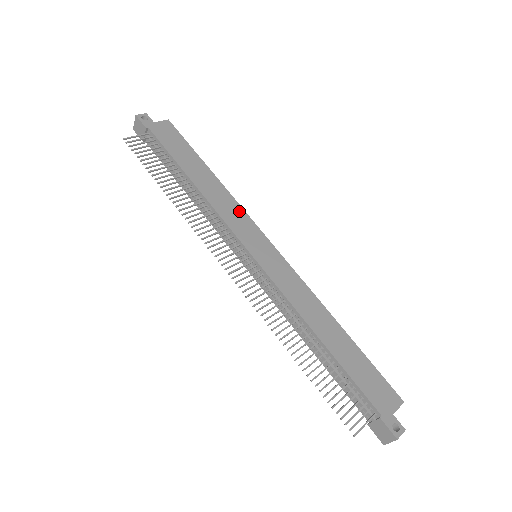
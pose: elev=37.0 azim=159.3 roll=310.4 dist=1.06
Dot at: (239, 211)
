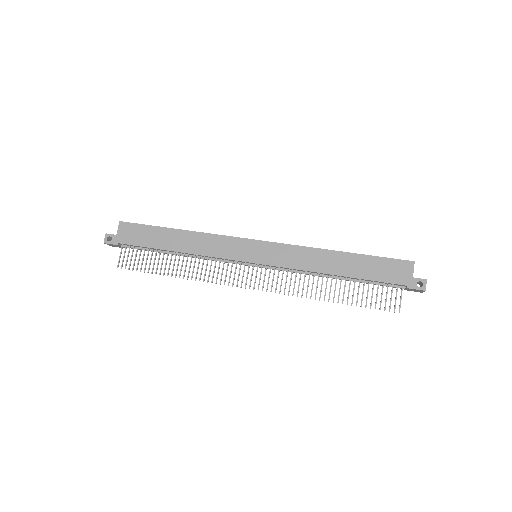
Dot at: (219, 240)
